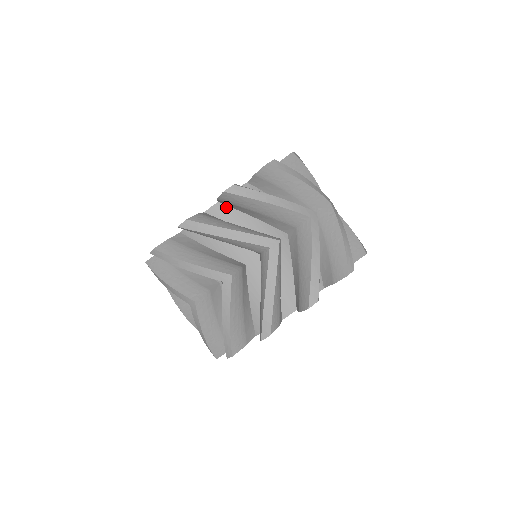
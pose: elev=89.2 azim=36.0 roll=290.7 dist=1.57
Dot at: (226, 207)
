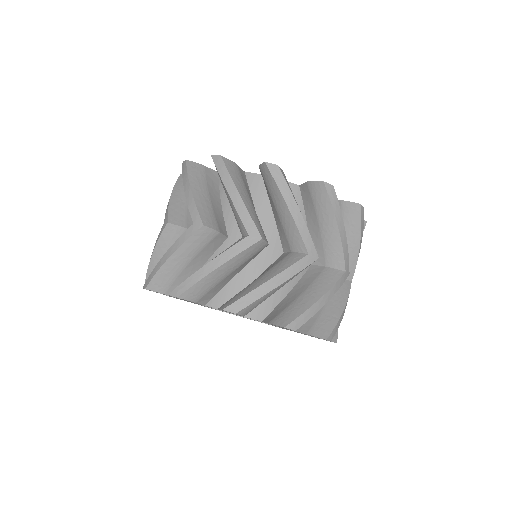
Dot at: occluded
